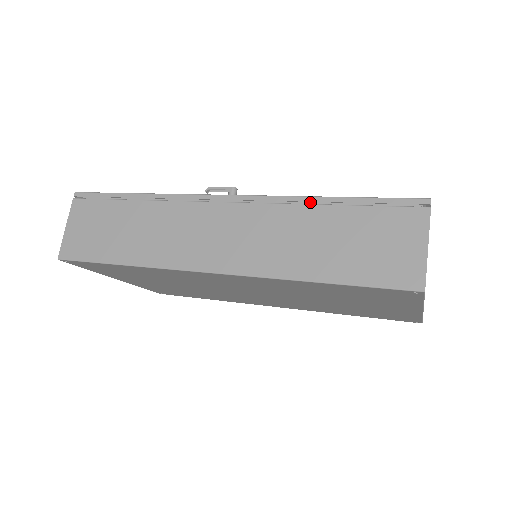
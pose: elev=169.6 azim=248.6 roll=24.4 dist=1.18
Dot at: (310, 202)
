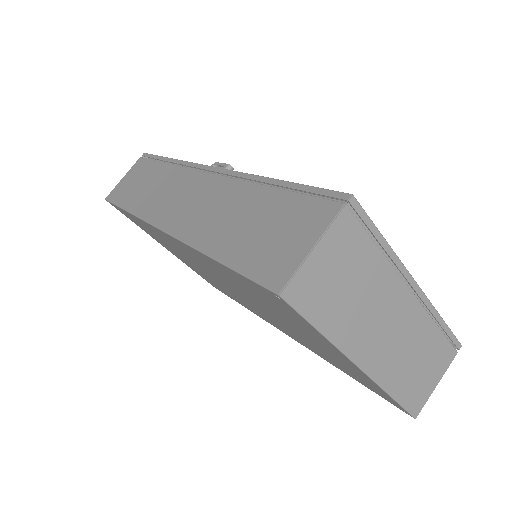
Dot at: occluded
